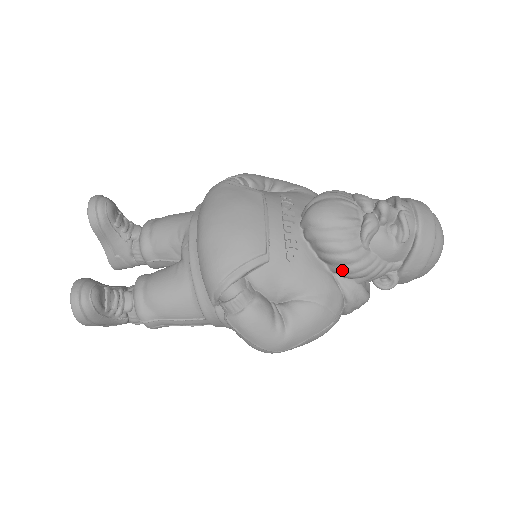
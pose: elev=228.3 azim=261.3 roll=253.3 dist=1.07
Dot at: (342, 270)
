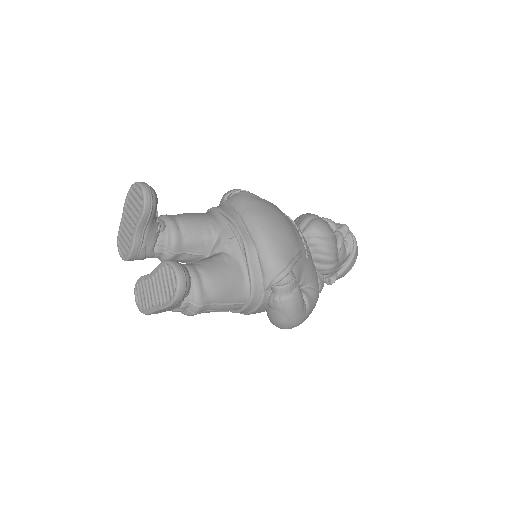
Dot at: (326, 268)
